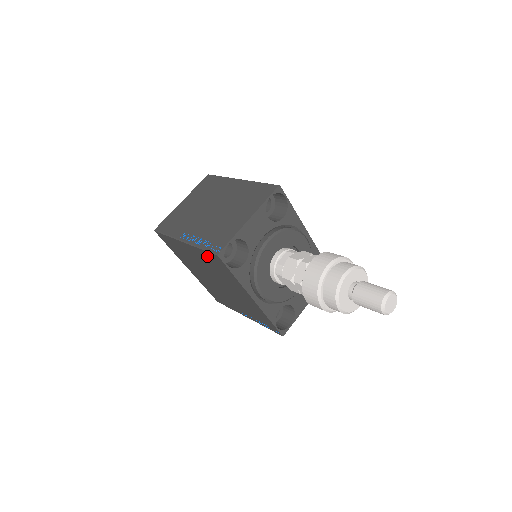
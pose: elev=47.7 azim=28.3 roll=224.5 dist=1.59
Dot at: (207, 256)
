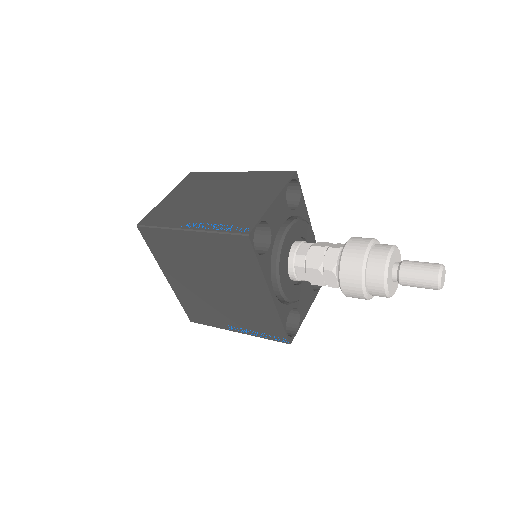
Dot at: (225, 243)
